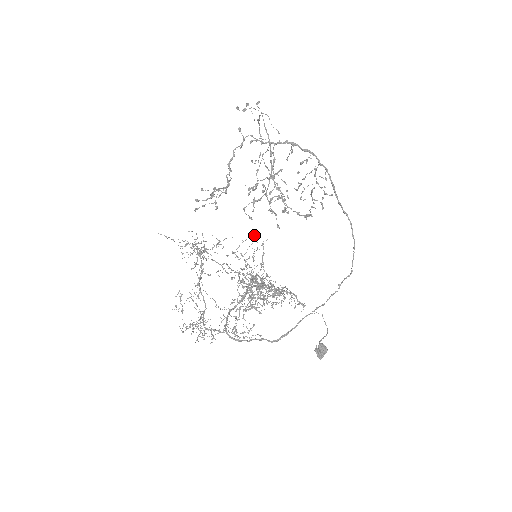
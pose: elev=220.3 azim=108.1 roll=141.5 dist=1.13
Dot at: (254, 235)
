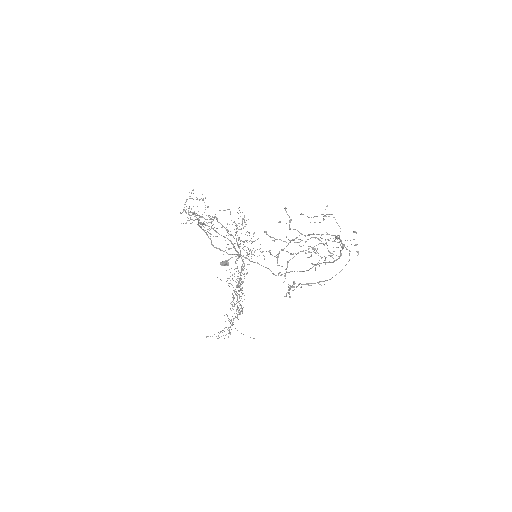
Dot at: occluded
